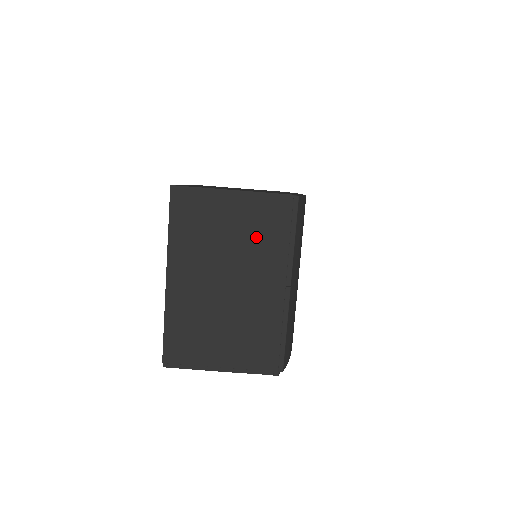
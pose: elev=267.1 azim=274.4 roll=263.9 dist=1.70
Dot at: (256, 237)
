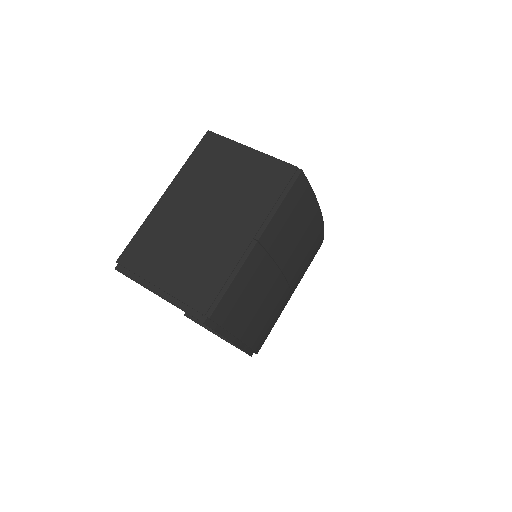
Dot at: (250, 189)
